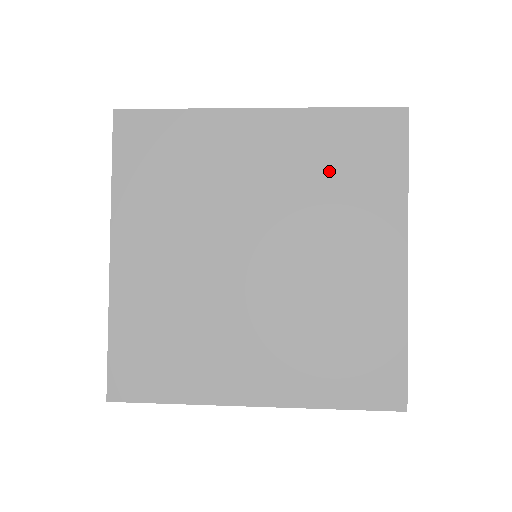
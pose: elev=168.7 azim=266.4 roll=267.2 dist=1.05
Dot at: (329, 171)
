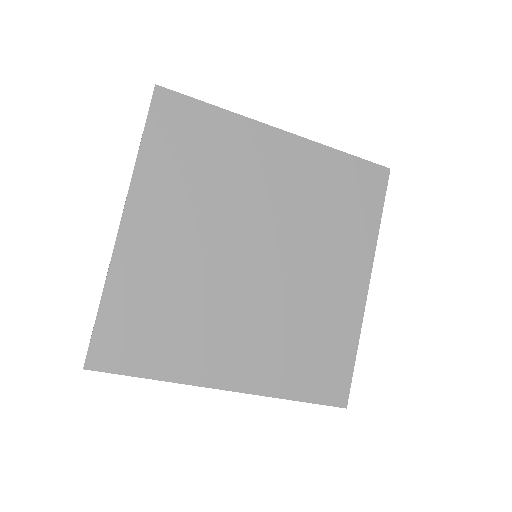
Dot at: (327, 200)
